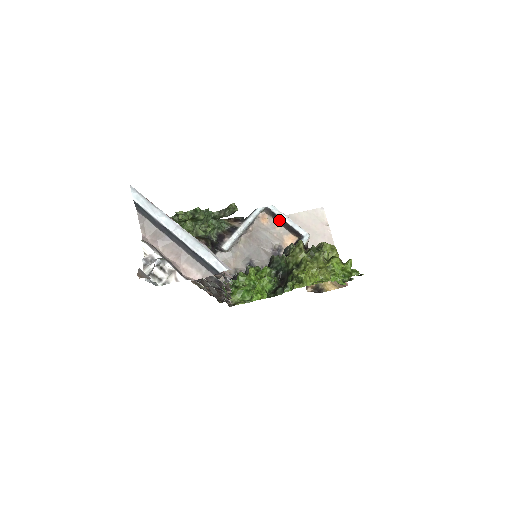
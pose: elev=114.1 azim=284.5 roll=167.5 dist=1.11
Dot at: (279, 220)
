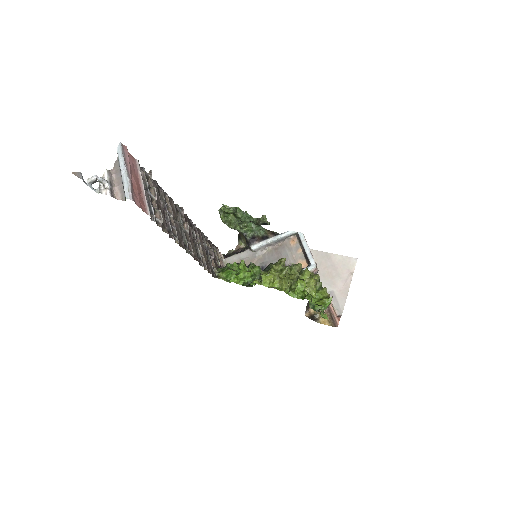
Dot at: (302, 246)
